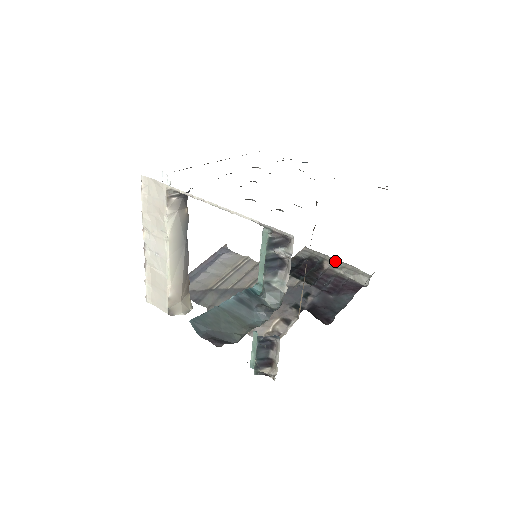
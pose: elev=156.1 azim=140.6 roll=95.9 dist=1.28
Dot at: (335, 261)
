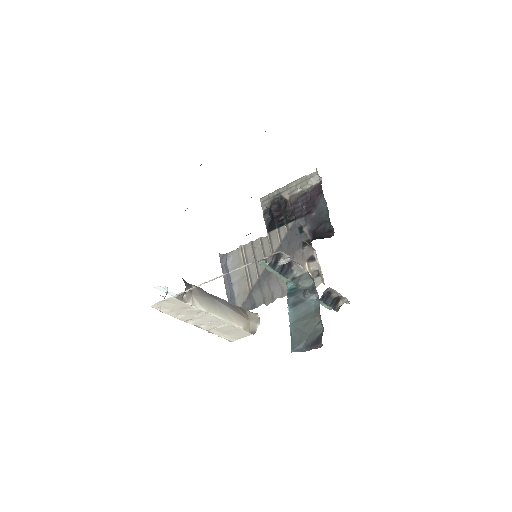
Dot at: (287, 187)
